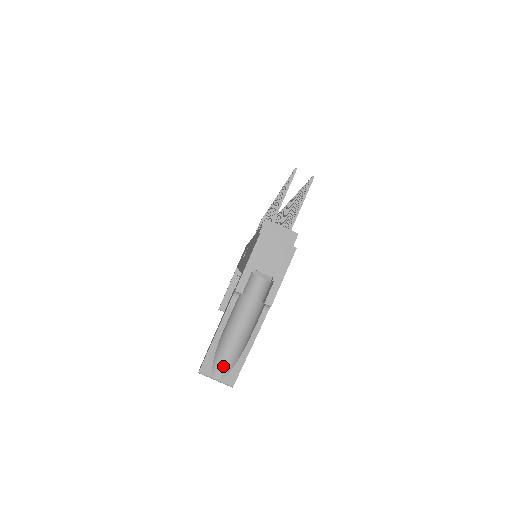
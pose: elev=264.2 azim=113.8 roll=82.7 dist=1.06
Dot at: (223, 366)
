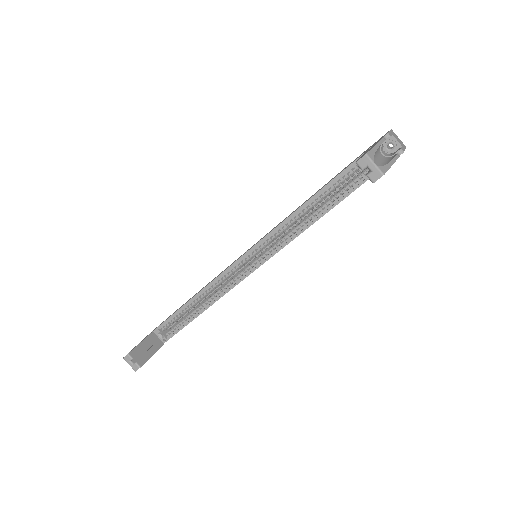
Dot at: (377, 163)
